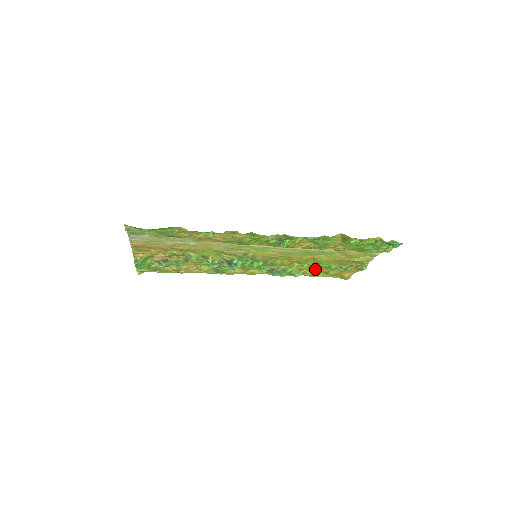
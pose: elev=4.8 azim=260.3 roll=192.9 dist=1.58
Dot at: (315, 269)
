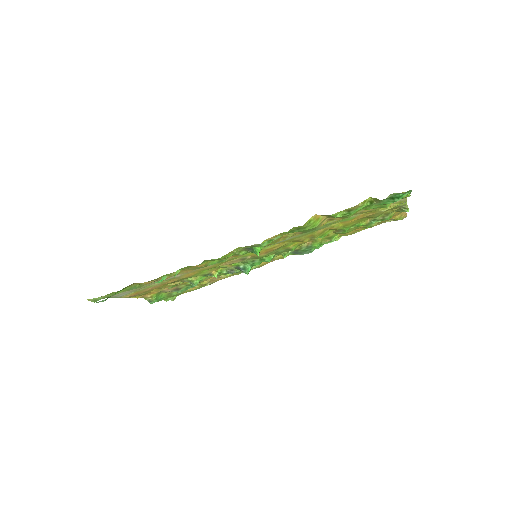
Dot at: (346, 232)
